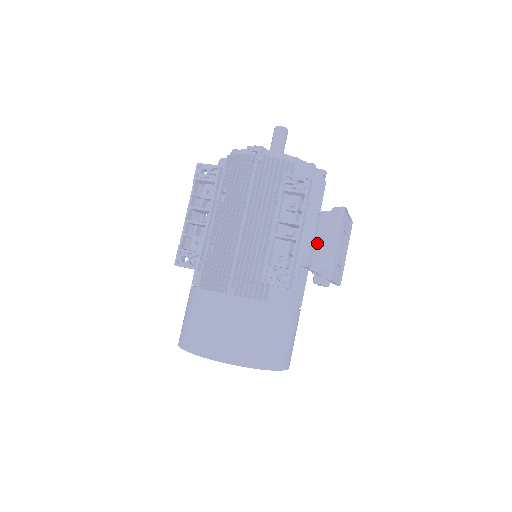
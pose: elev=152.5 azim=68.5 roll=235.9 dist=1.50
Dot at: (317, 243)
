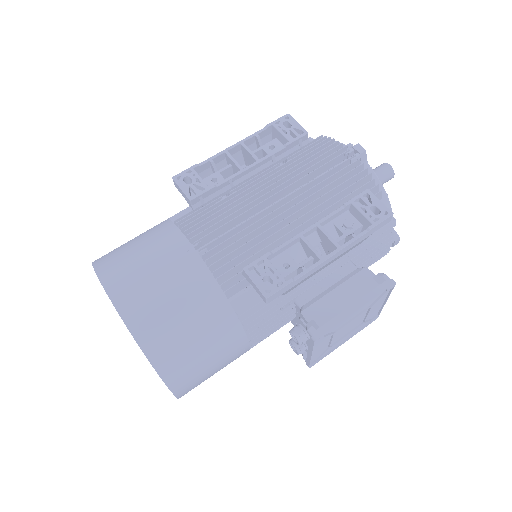
Dot at: (333, 292)
